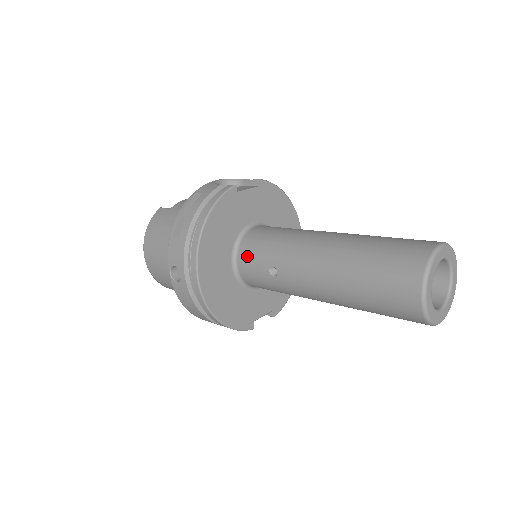
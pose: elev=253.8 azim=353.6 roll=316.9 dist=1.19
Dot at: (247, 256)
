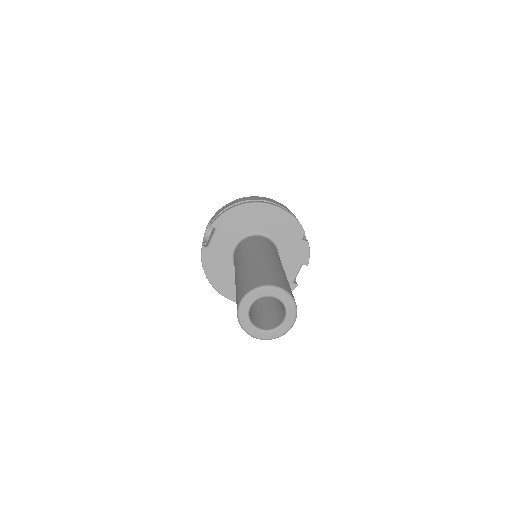
Dot at: occluded
